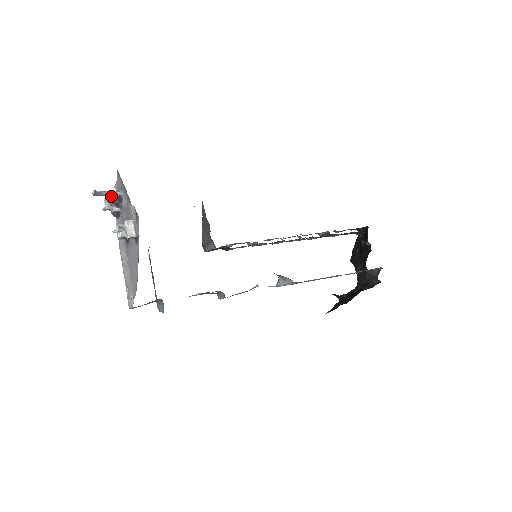
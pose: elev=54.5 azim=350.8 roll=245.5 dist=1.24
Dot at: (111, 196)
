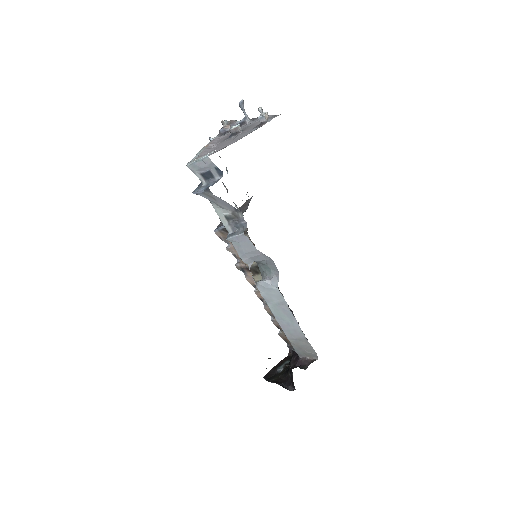
Dot at: (236, 120)
